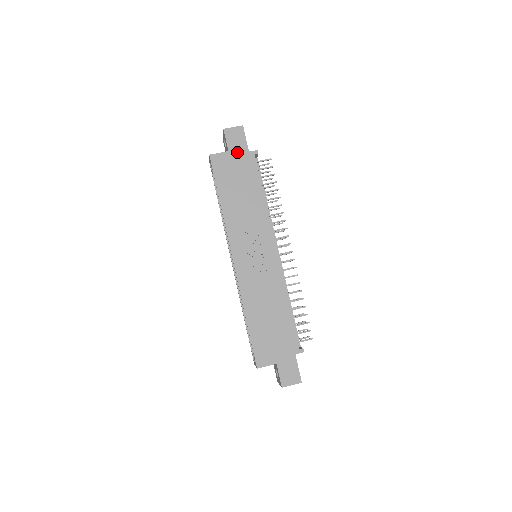
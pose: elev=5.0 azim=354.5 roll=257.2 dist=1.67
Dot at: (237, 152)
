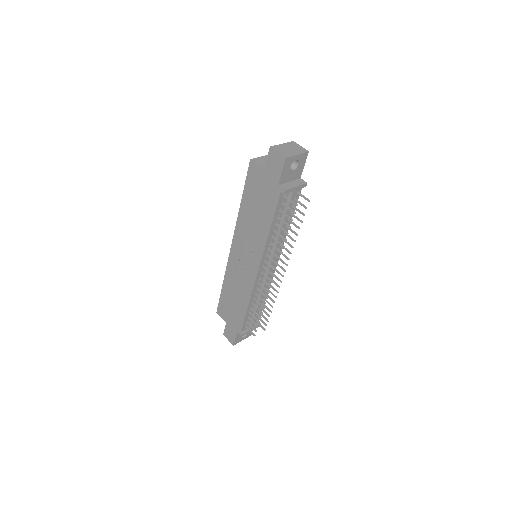
Dot at: (270, 177)
